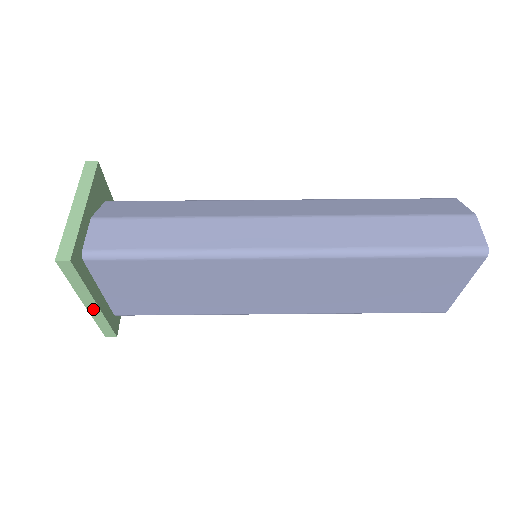
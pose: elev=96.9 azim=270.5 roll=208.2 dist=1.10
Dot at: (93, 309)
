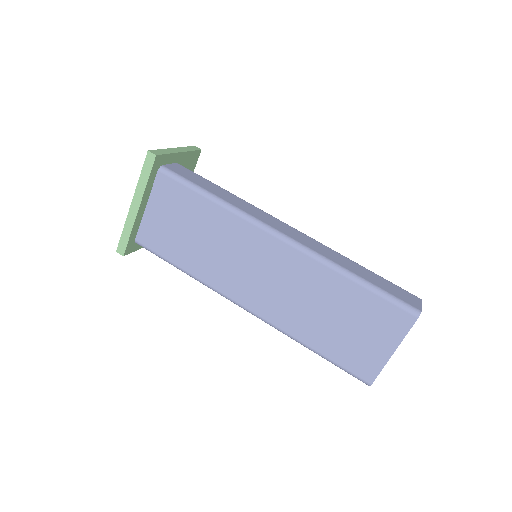
Dot at: (133, 213)
